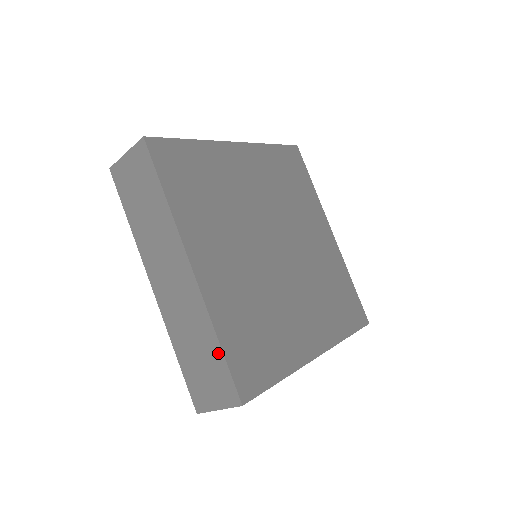
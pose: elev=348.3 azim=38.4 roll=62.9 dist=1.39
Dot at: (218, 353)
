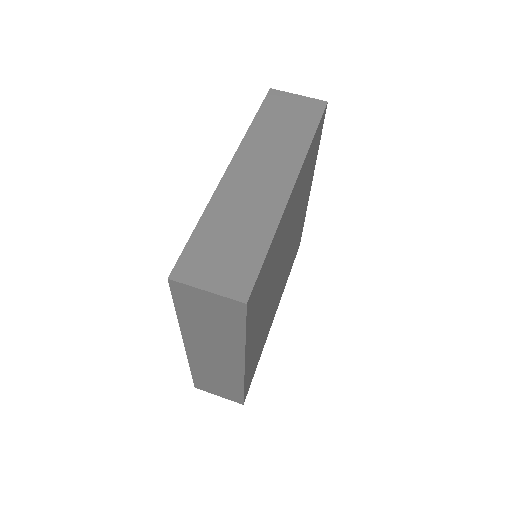
Dot at: (260, 251)
